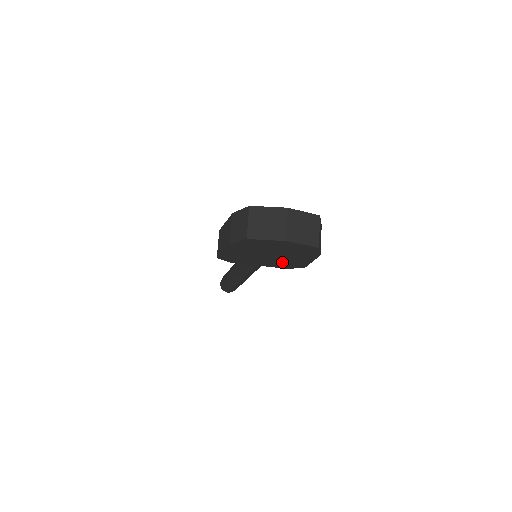
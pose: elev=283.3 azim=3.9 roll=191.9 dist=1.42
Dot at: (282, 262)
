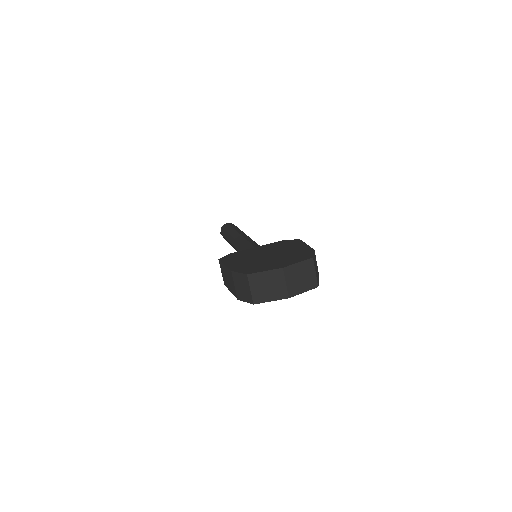
Dot at: occluded
